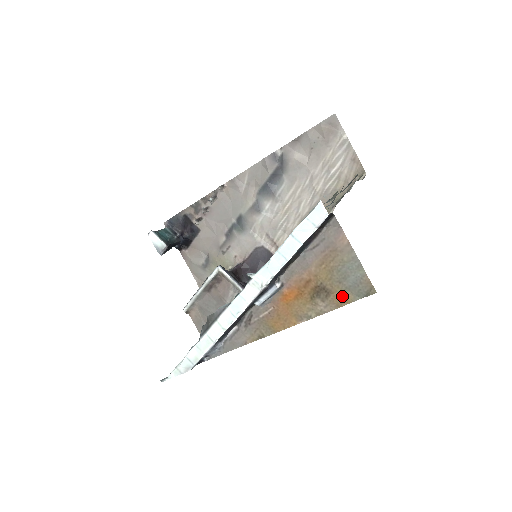
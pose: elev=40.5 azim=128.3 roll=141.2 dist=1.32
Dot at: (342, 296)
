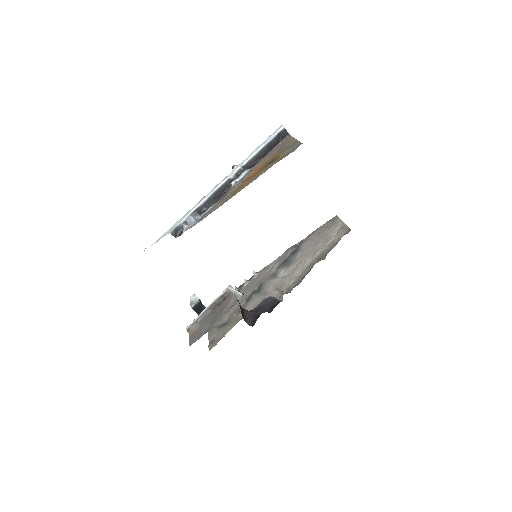
Dot at: (283, 156)
